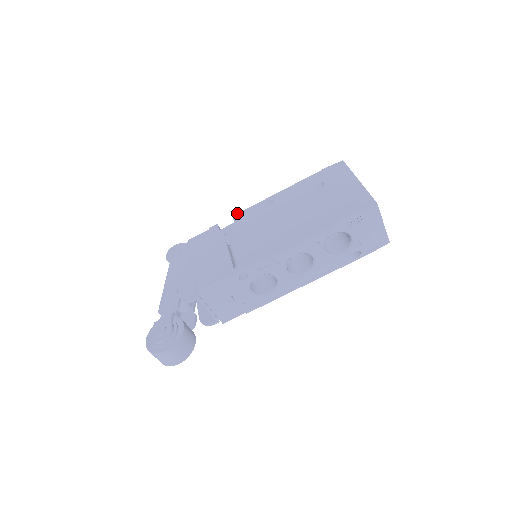
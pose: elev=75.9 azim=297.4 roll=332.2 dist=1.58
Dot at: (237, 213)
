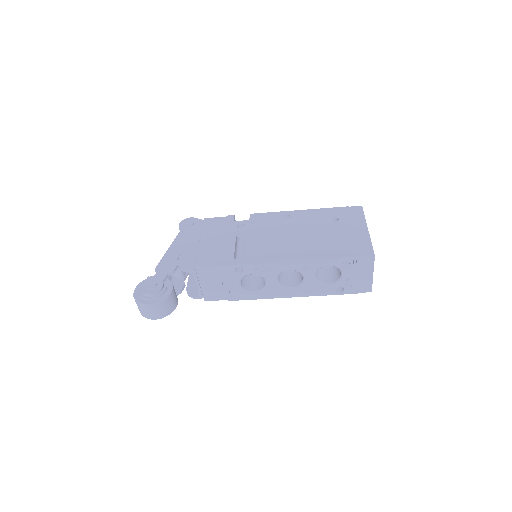
Dot at: (255, 213)
